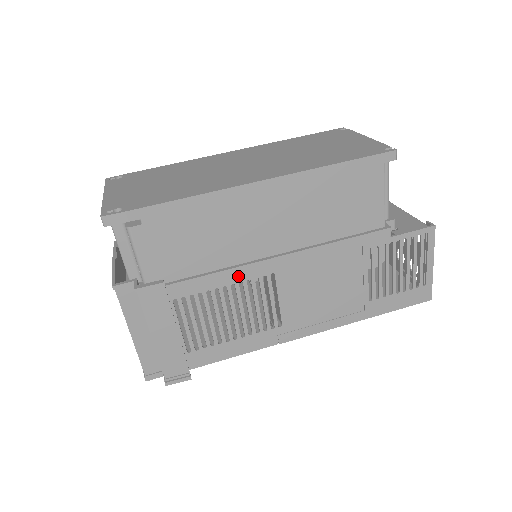
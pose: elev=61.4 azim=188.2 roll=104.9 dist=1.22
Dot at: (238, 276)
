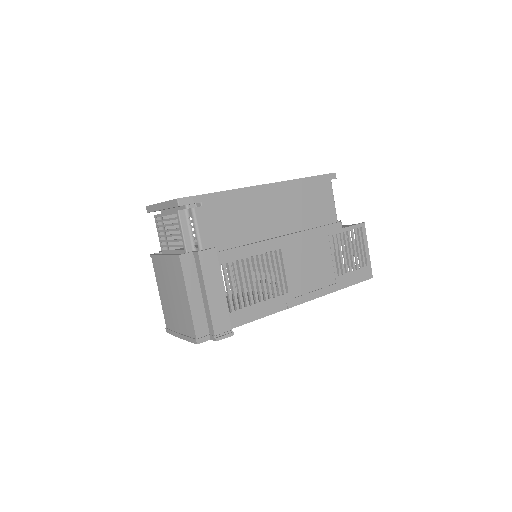
Dot at: (260, 249)
